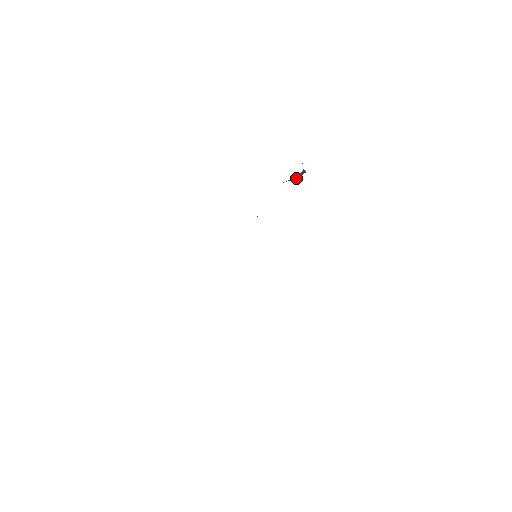
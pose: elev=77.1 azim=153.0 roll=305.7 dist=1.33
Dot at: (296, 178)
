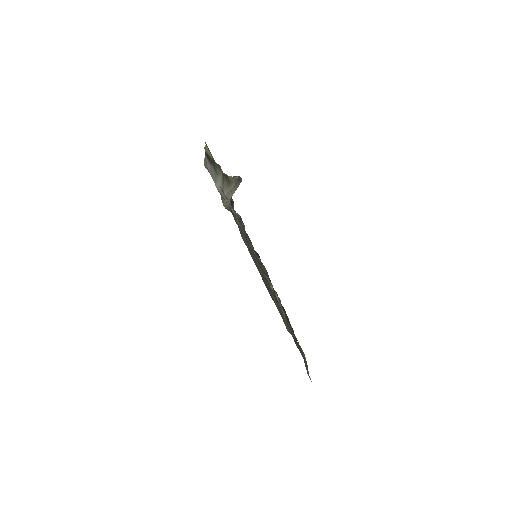
Dot at: (239, 184)
